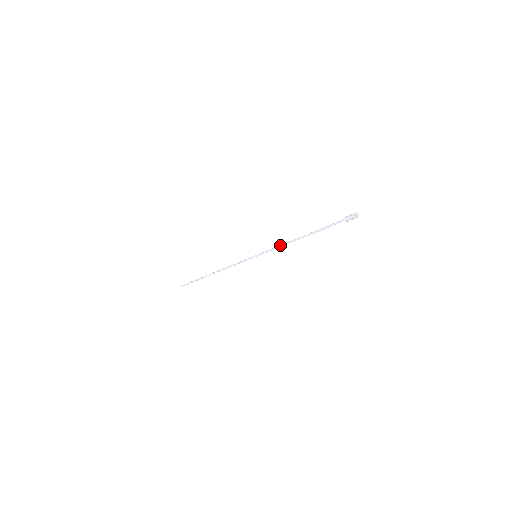
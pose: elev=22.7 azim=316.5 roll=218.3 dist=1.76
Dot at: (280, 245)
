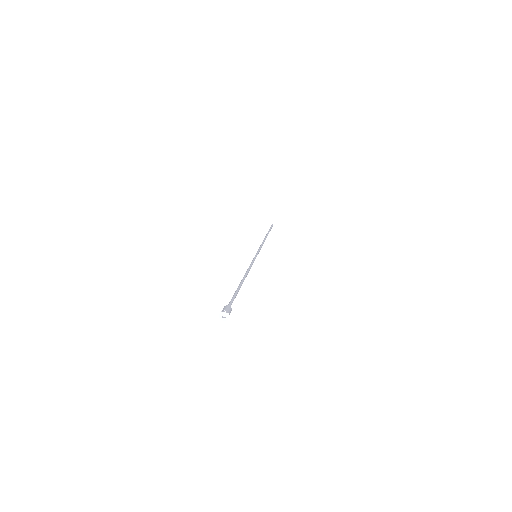
Dot at: occluded
